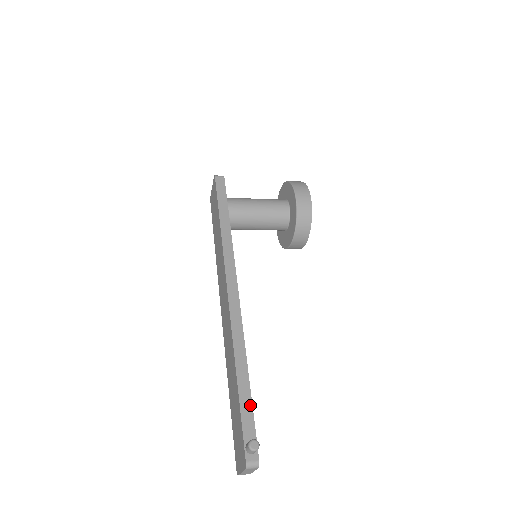
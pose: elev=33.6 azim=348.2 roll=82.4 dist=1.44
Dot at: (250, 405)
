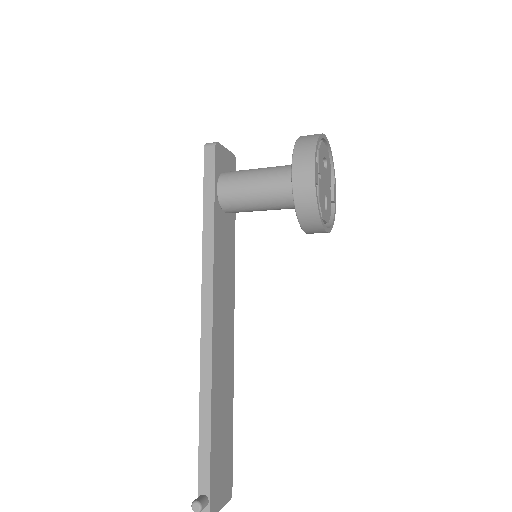
Dot at: (208, 458)
